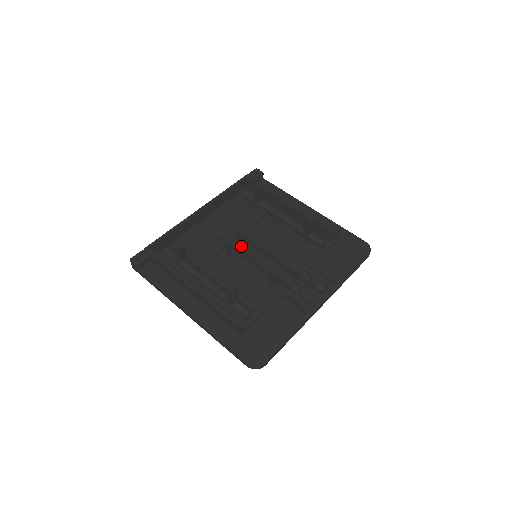
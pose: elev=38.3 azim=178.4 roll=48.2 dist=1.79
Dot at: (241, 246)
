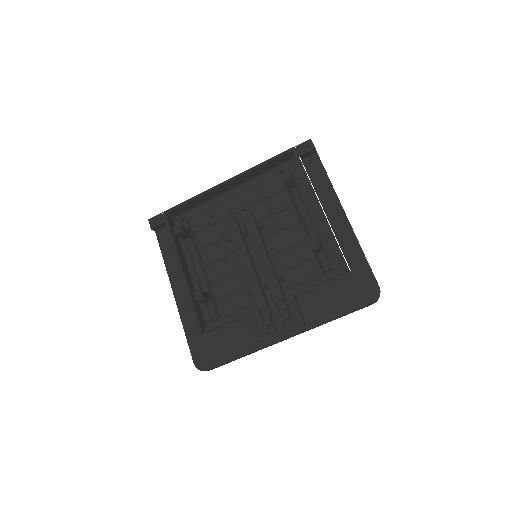
Dot at: (238, 245)
